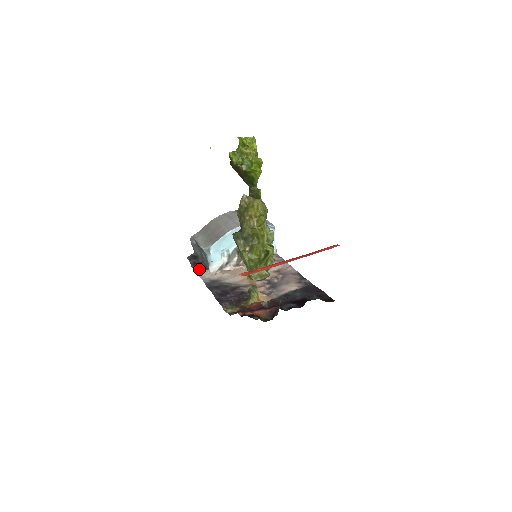
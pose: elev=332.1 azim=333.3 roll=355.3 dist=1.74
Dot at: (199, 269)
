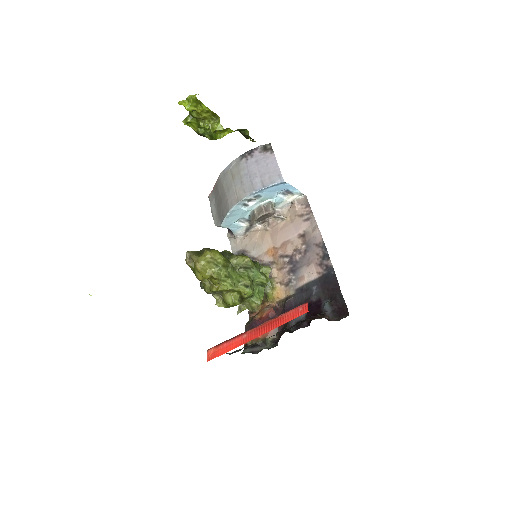
Dot at: occluded
